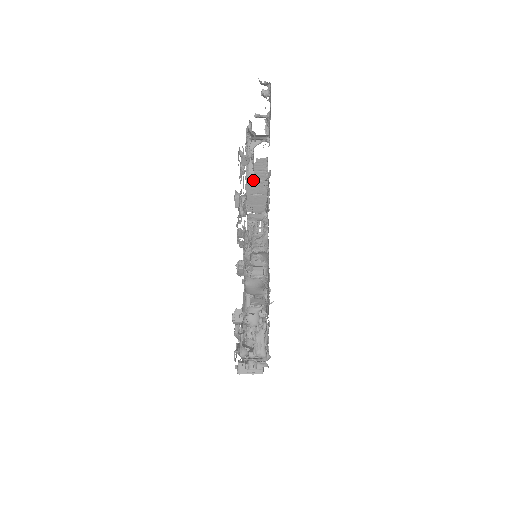
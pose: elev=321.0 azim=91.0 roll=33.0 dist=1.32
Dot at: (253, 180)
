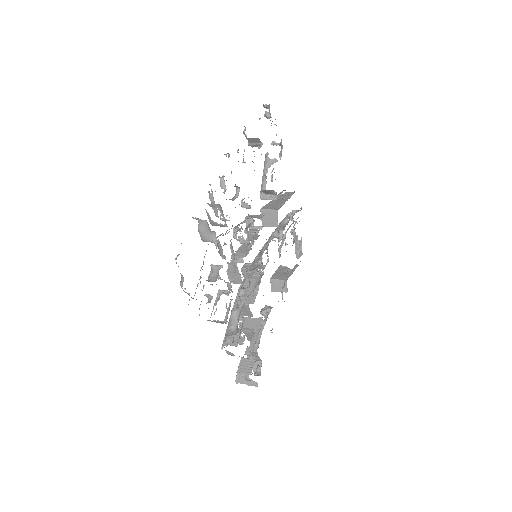
Dot at: occluded
